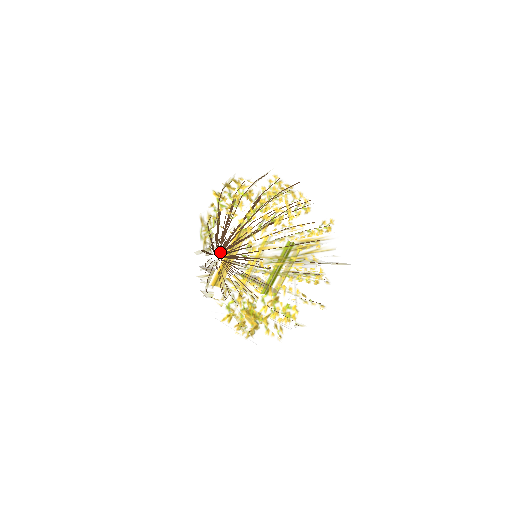
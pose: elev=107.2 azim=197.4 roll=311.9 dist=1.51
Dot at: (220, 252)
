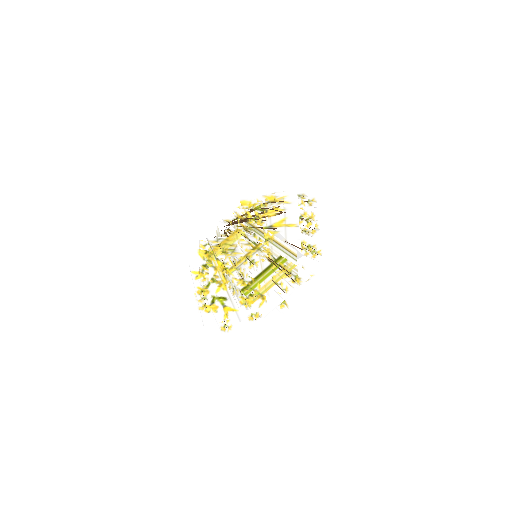
Dot at: occluded
